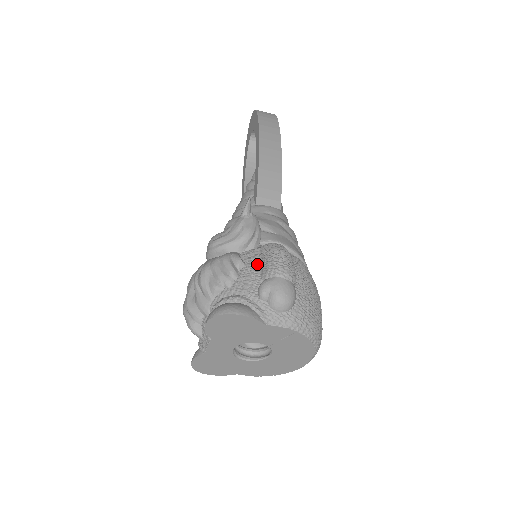
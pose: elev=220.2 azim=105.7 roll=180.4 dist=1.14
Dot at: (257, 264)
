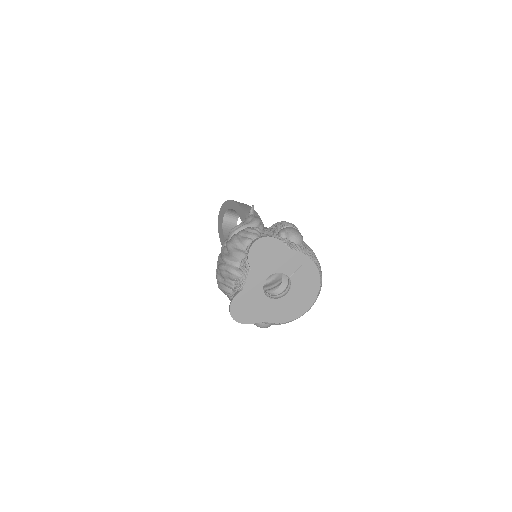
Dot at: (271, 229)
